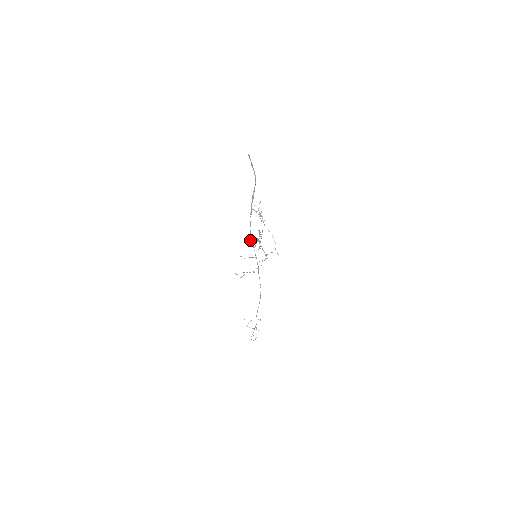
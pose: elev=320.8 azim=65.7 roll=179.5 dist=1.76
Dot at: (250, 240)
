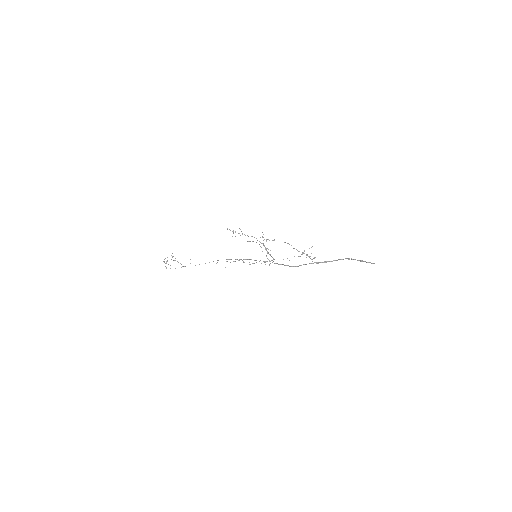
Dot at: occluded
